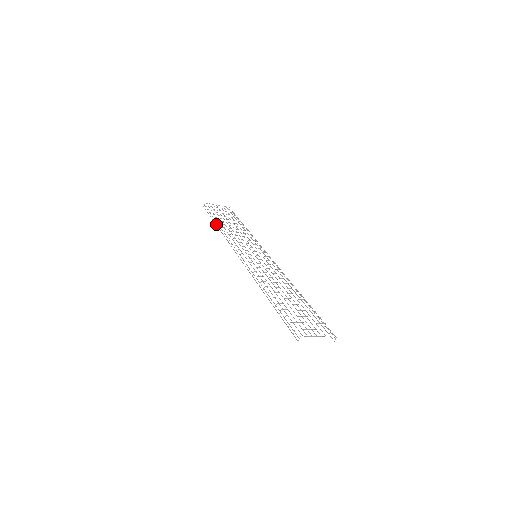
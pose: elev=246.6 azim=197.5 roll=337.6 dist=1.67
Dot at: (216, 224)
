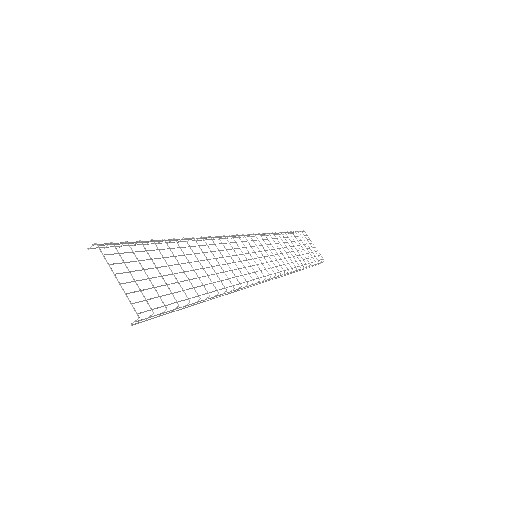
Dot at: (280, 234)
